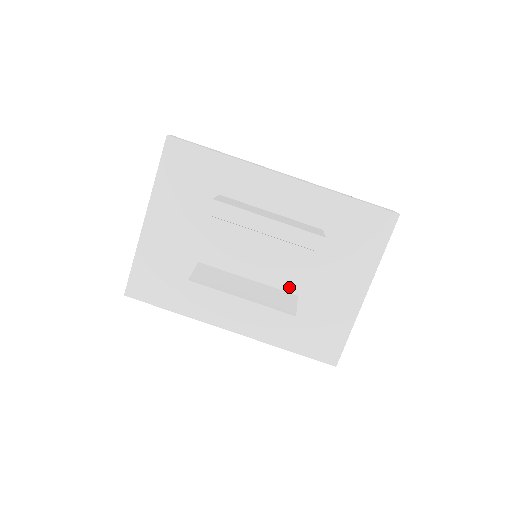
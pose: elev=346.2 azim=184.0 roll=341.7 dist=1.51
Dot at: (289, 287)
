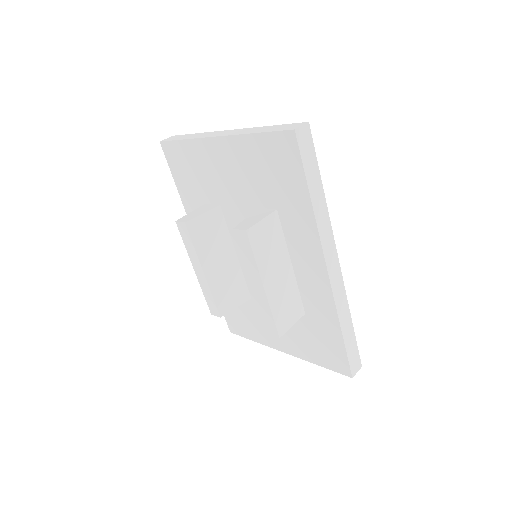
Dot at: (252, 290)
